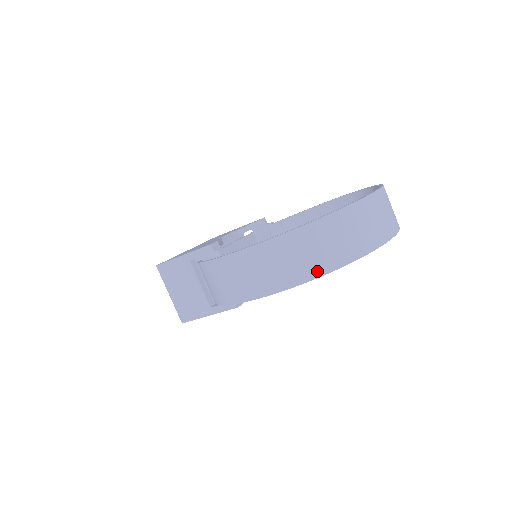
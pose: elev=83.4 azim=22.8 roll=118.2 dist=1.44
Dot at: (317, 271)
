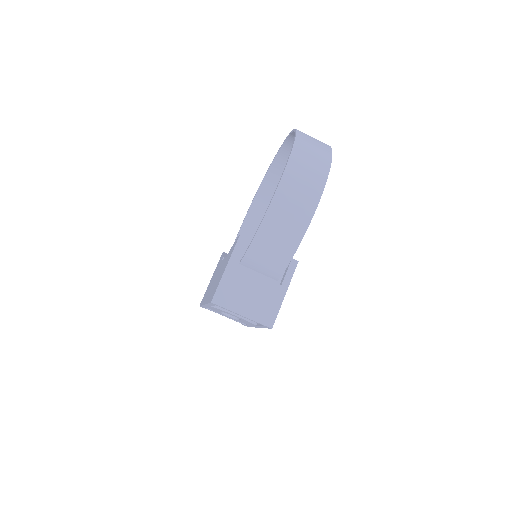
Dot at: (327, 161)
